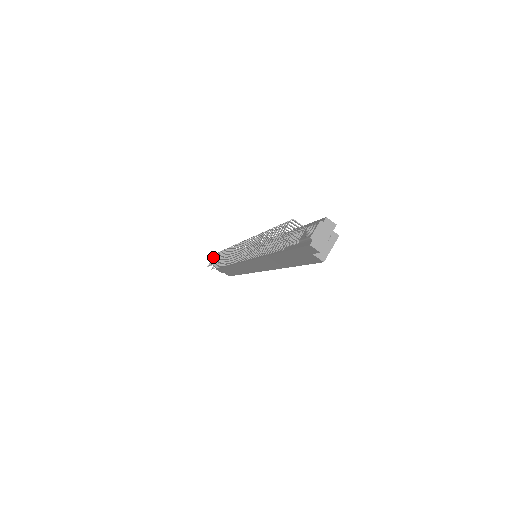
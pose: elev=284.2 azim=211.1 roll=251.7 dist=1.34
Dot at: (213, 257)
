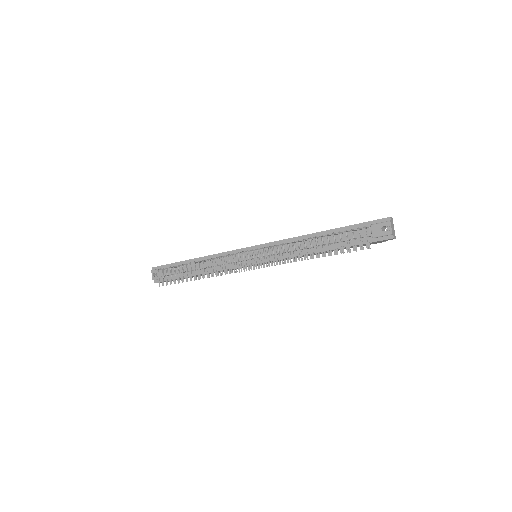
Dot at: (158, 275)
